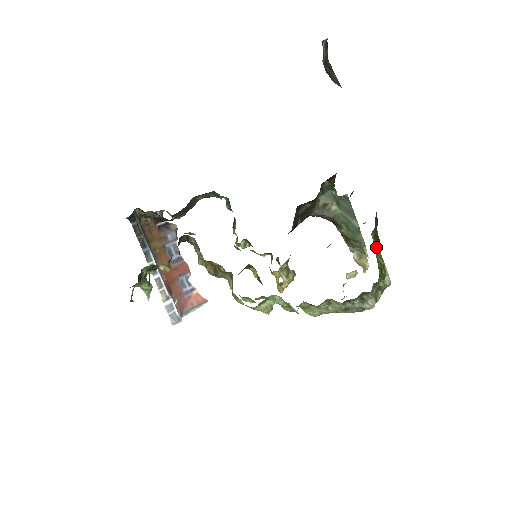
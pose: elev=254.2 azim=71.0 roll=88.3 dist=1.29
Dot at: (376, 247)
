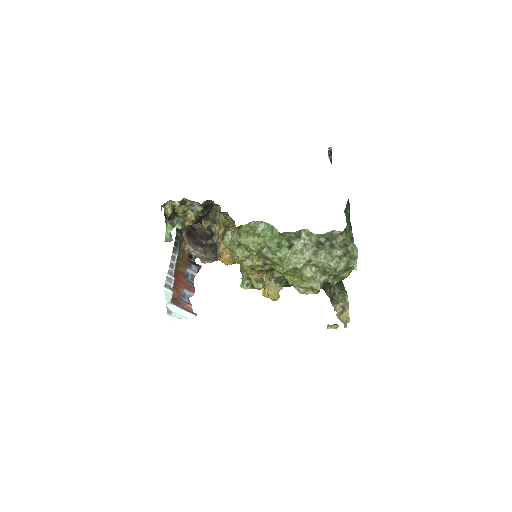
Dot at: (347, 220)
